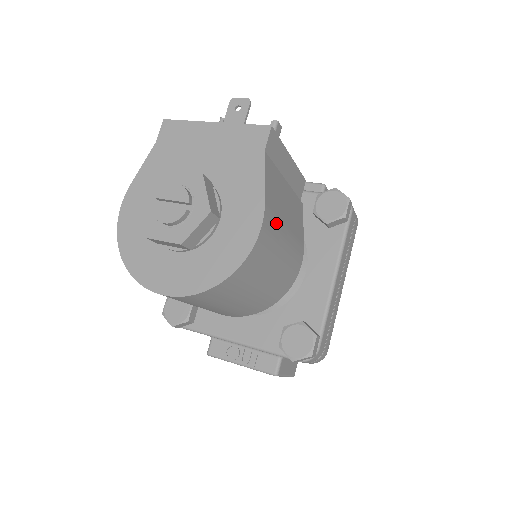
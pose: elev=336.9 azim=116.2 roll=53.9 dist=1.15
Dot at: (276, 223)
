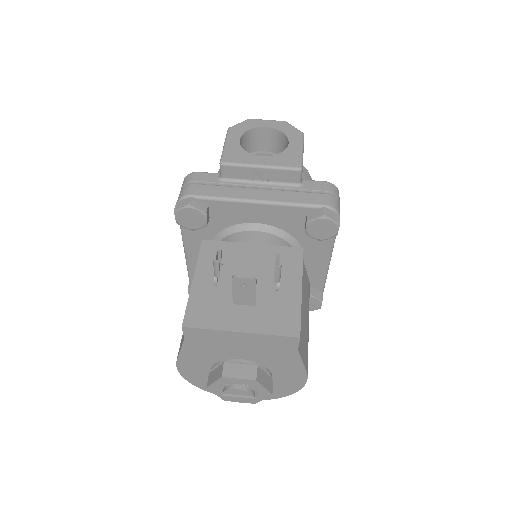
Dot at: occluded
